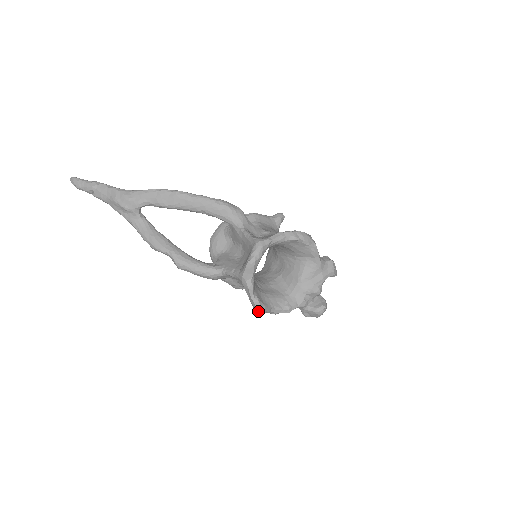
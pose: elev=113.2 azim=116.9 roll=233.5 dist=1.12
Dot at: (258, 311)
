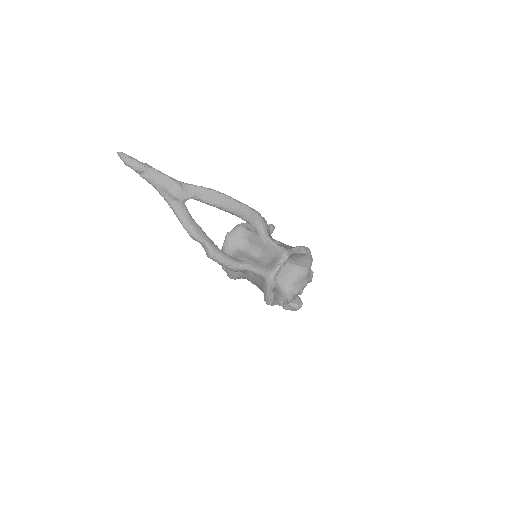
Dot at: (270, 303)
